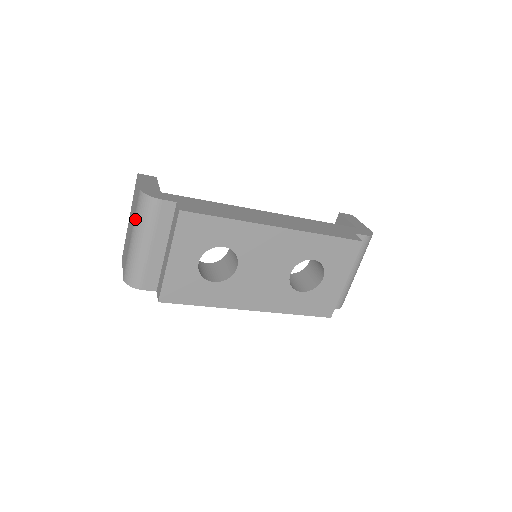
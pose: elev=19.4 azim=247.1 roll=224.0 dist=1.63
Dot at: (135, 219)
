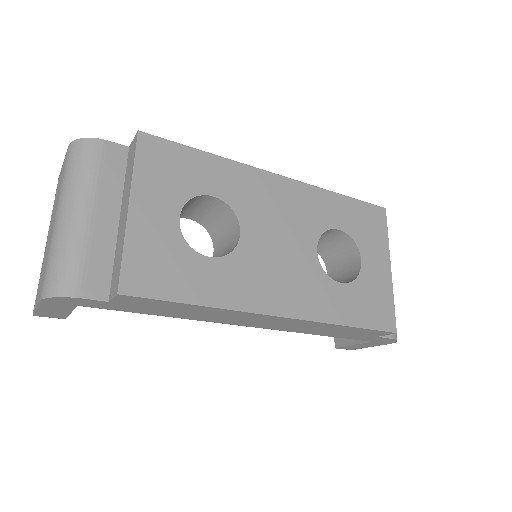
Dot at: (62, 185)
